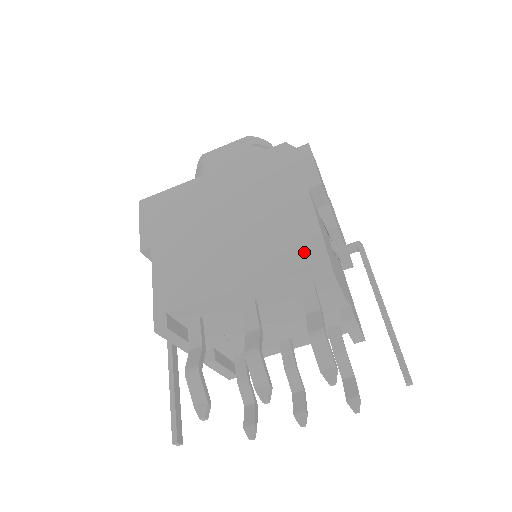
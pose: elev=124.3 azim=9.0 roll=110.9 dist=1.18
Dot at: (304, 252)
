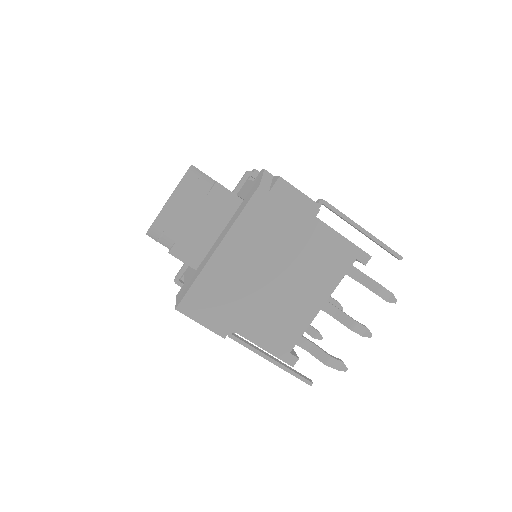
Dot at: (345, 257)
